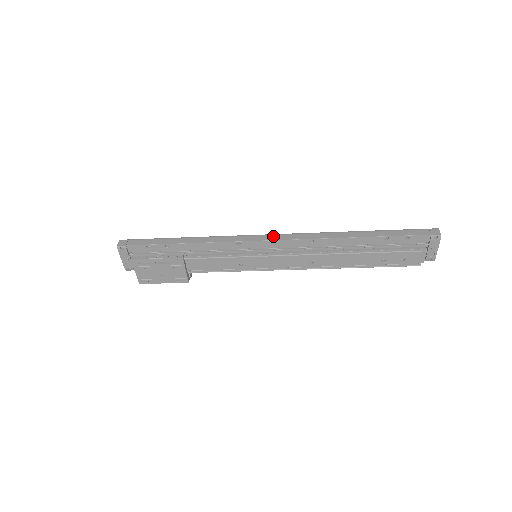
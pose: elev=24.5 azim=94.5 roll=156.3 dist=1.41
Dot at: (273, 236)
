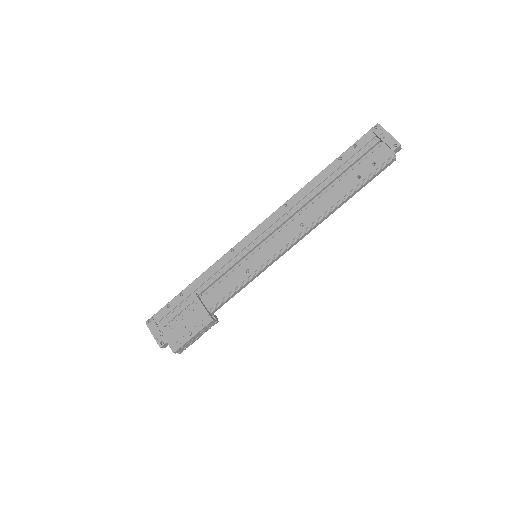
Dot at: occluded
